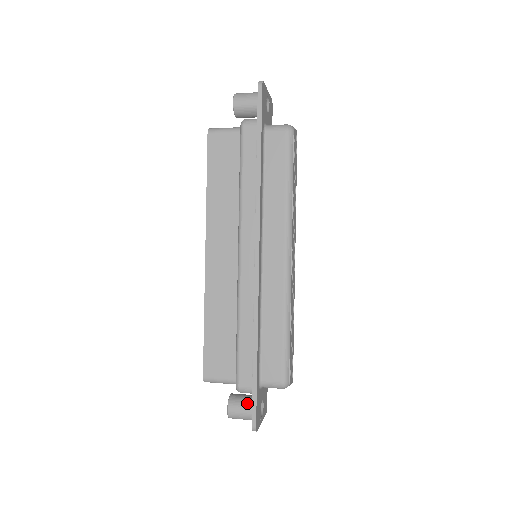
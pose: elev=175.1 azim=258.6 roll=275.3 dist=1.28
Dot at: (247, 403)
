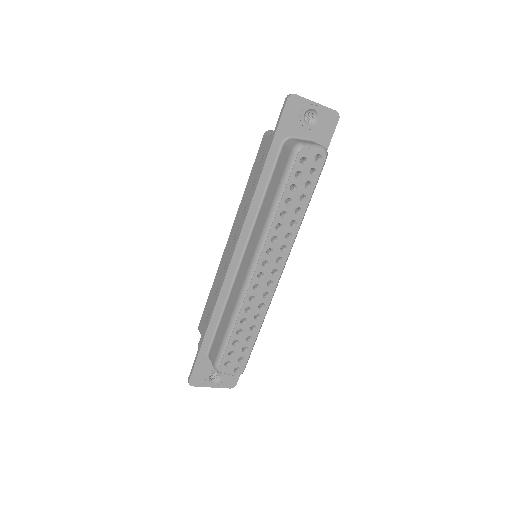
Dot at: occluded
